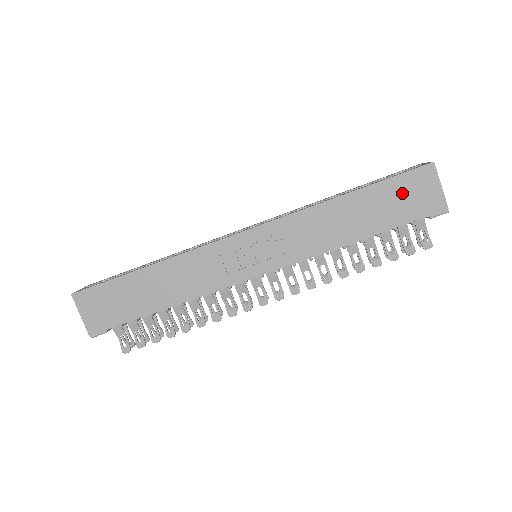
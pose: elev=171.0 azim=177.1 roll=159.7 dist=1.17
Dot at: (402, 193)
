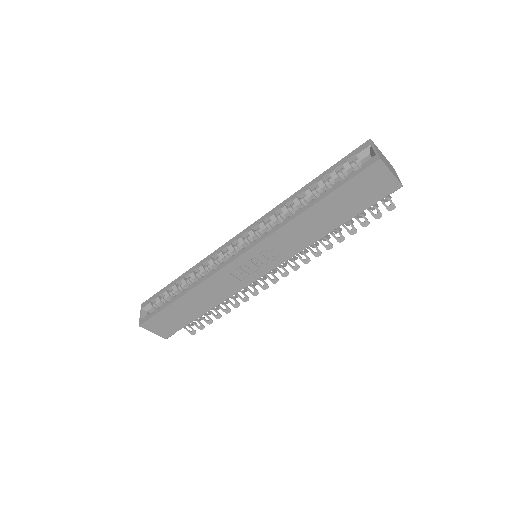
Dot at: (359, 189)
